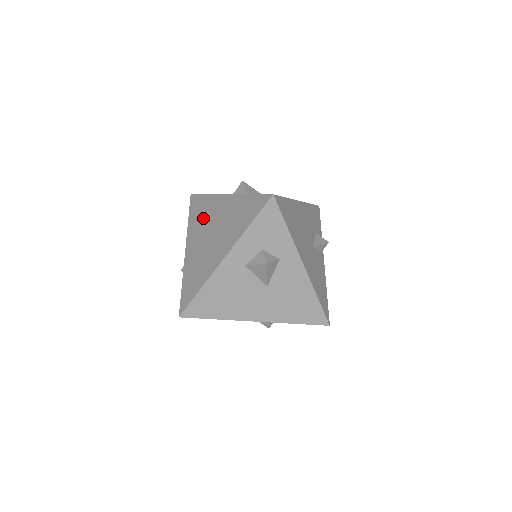
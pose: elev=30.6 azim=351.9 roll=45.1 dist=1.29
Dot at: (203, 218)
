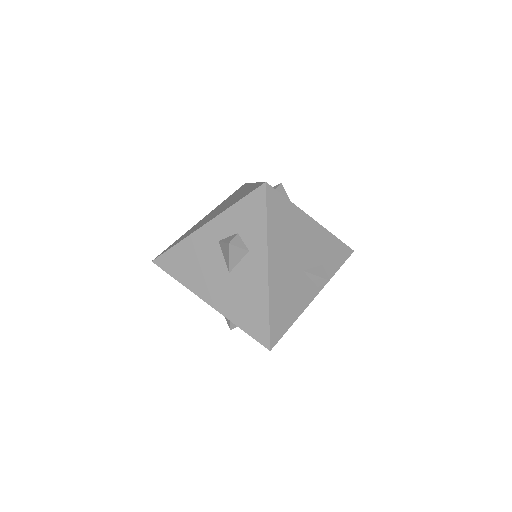
Dot at: (230, 198)
